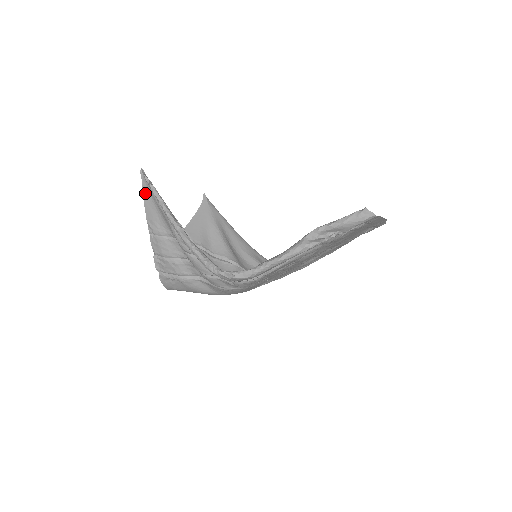
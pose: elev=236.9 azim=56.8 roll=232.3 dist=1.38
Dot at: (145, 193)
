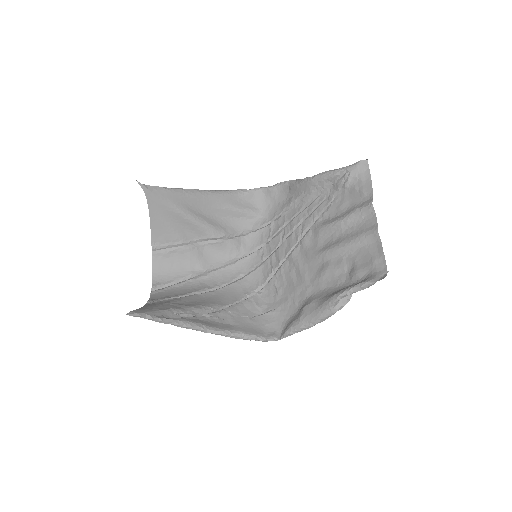
Dot at: occluded
